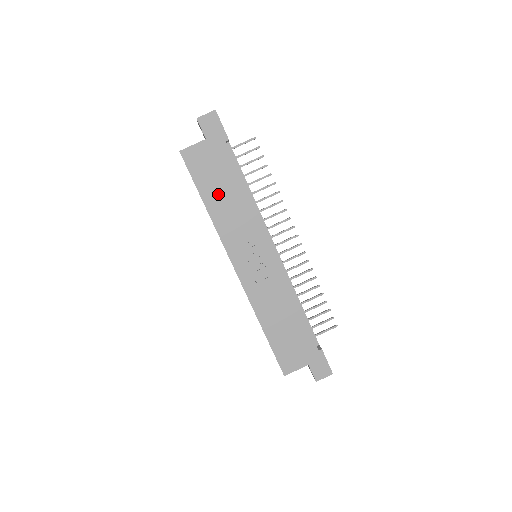
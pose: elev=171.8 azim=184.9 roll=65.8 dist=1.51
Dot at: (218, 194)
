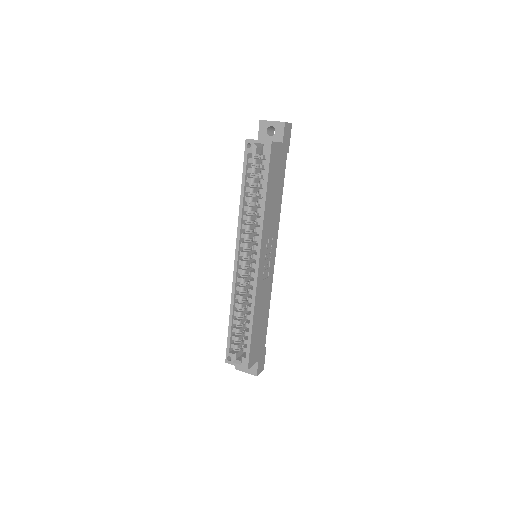
Dot at: (273, 193)
